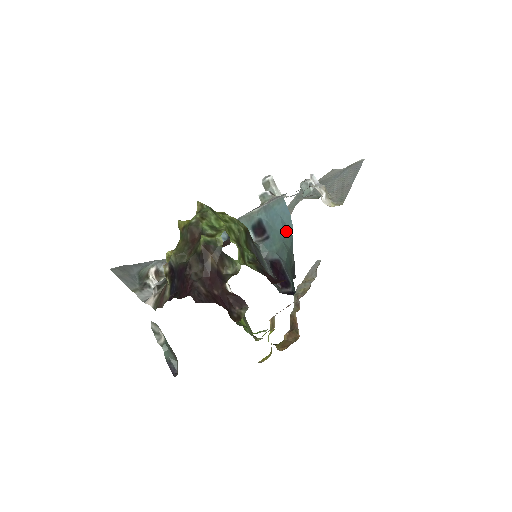
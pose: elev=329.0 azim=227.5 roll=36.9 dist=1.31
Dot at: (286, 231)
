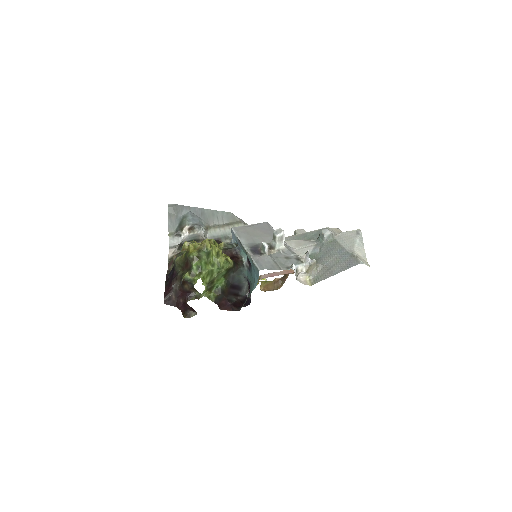
Dot at: (254, 284)
